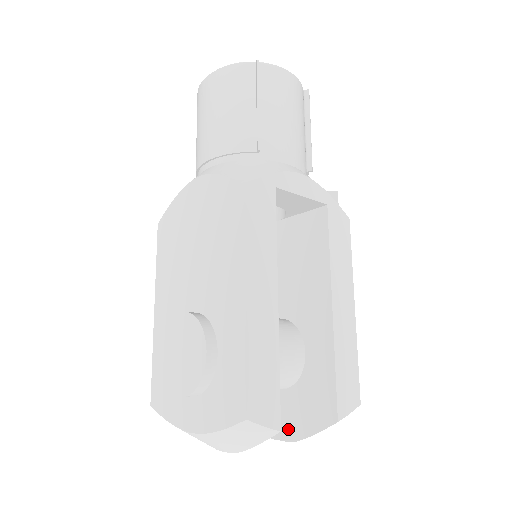
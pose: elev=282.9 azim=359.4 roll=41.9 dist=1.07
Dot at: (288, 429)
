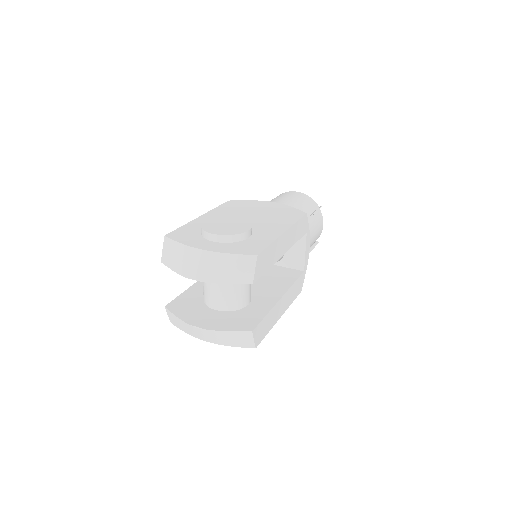
Dot at: (208, 324)
